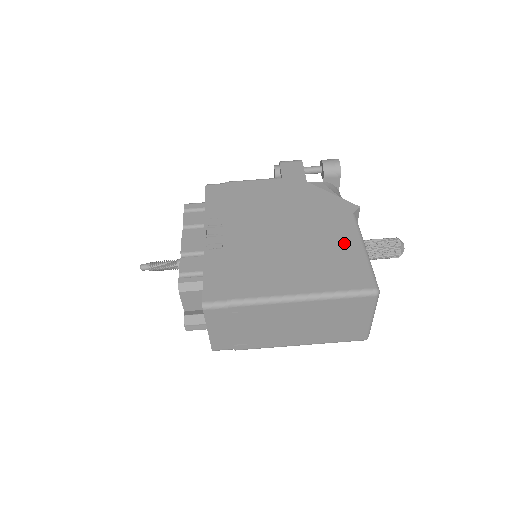
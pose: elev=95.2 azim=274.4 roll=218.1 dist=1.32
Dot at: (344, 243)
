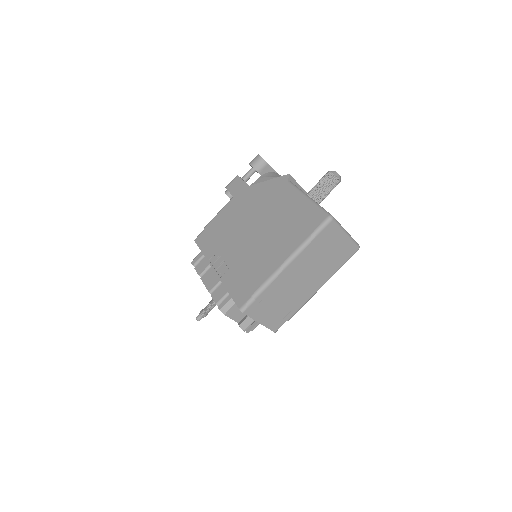
Dot at: (294, 205)
